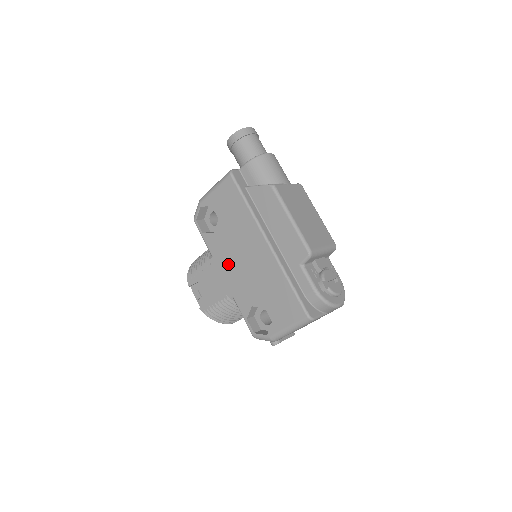
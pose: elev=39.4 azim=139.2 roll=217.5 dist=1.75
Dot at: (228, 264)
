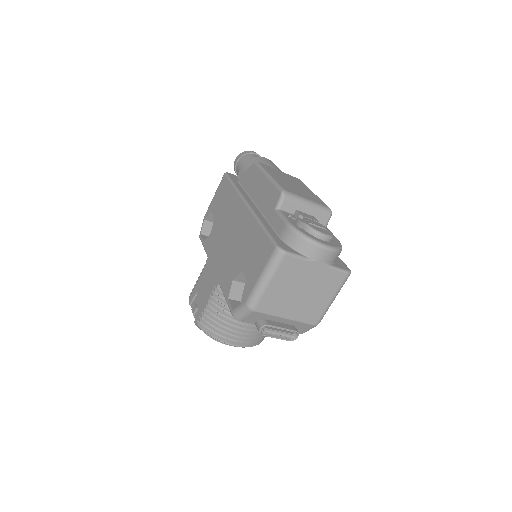
Dot at: (218, 253)
